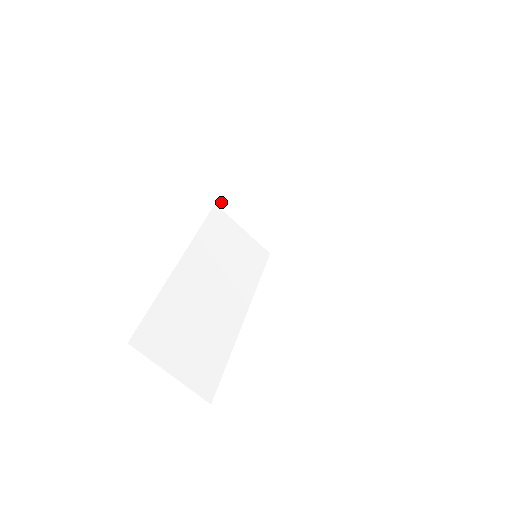
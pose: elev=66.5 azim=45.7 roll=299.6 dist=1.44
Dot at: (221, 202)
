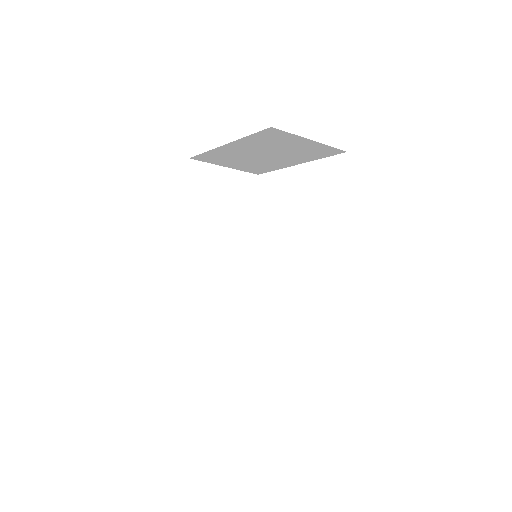
Dot at: (195, 157)
